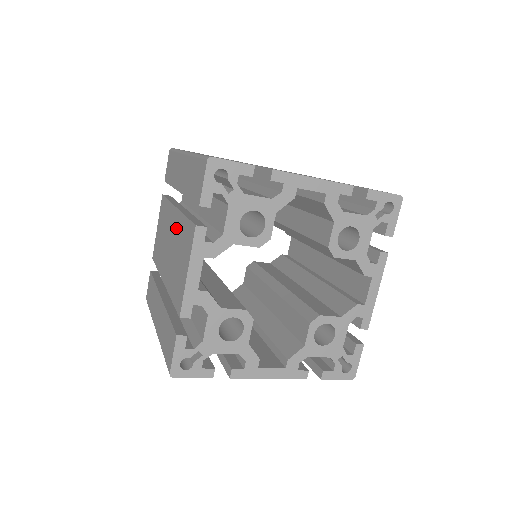
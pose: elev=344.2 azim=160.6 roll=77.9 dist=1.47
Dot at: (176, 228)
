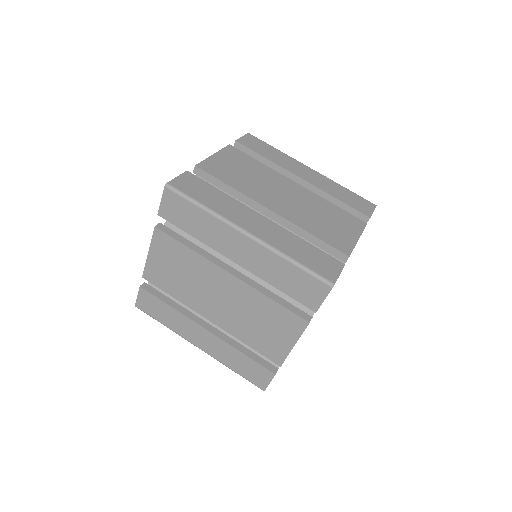
Dot at: (242, 295)
